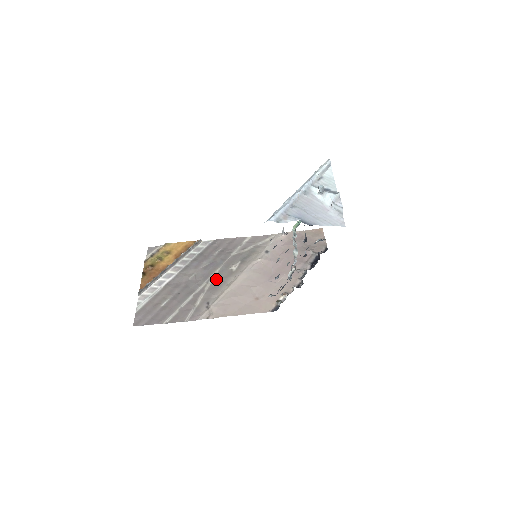
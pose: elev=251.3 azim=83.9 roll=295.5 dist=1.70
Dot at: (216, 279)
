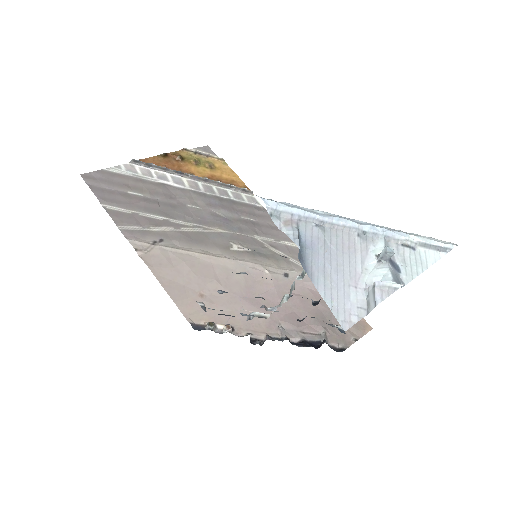
Dot at: (205, 234)
